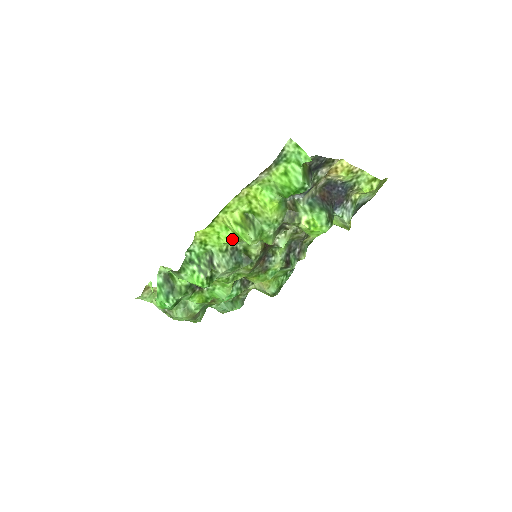
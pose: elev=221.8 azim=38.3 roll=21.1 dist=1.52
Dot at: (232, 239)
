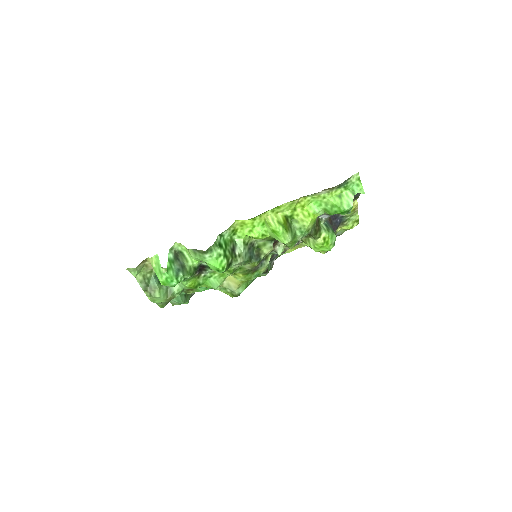
Dot at: (262, 235)
